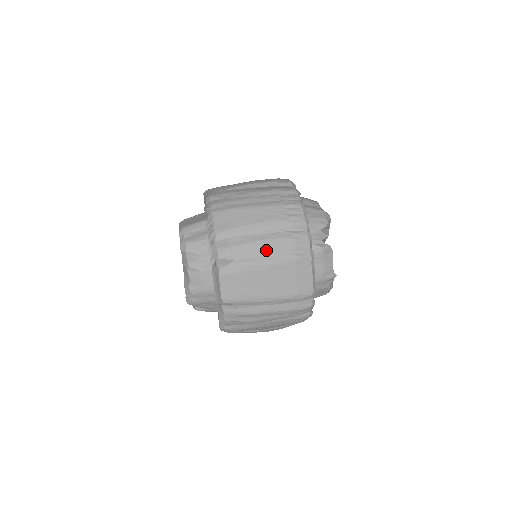
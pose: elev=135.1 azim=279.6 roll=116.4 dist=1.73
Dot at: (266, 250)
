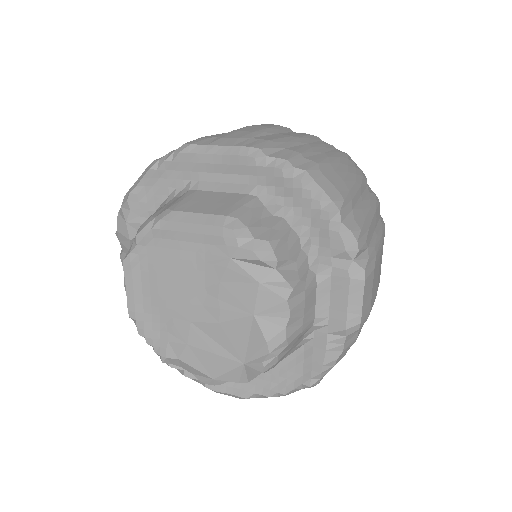
Dot at: (375, 223)
